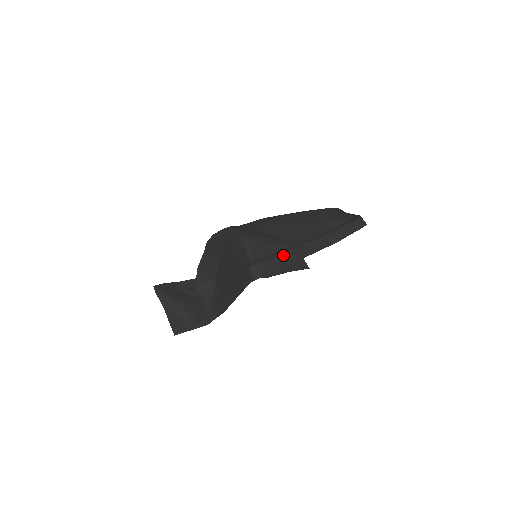
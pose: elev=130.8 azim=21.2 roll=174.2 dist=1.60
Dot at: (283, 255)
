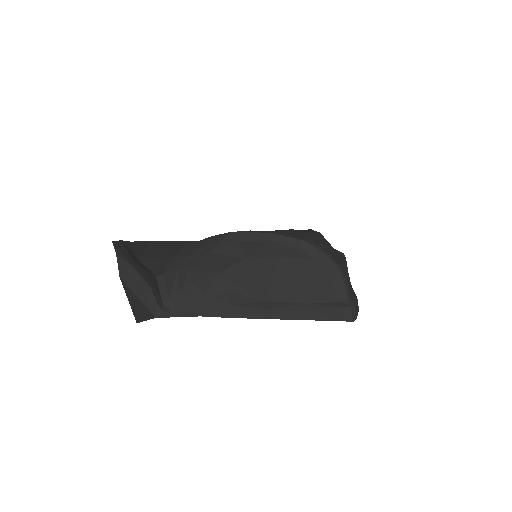
Dot at: occluded
